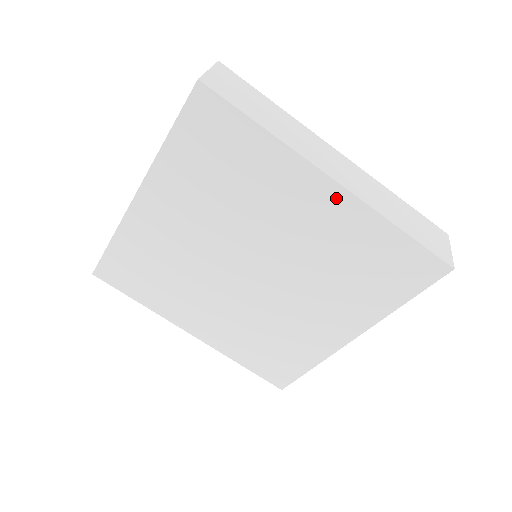
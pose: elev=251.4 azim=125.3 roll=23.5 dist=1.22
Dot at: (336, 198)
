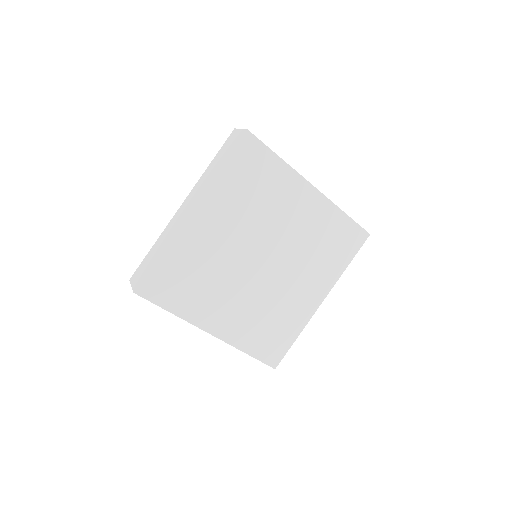
Dot at: (315, 198)
